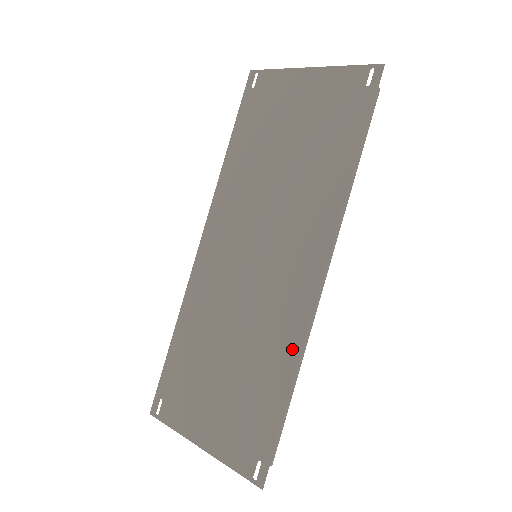
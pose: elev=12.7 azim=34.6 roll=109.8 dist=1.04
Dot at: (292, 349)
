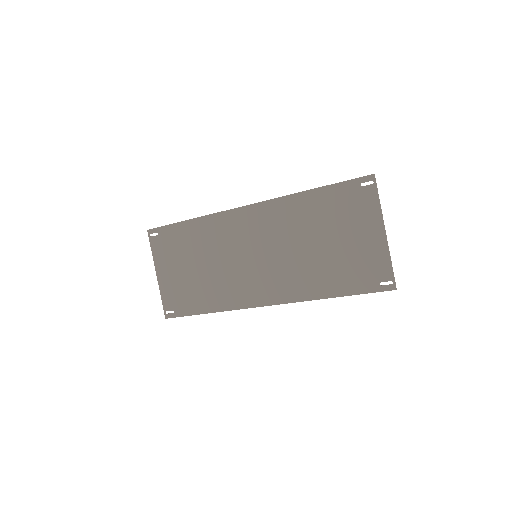
Dot at: (225, 305)
